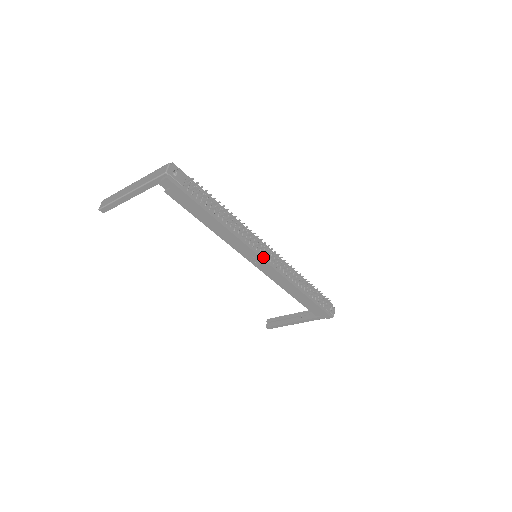
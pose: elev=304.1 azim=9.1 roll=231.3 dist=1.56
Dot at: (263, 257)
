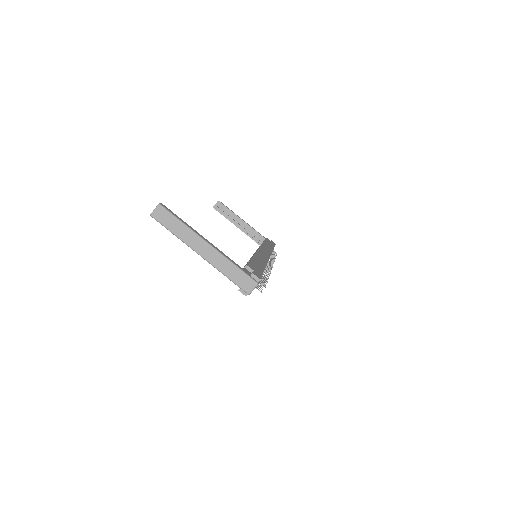
Dot at: occluded
